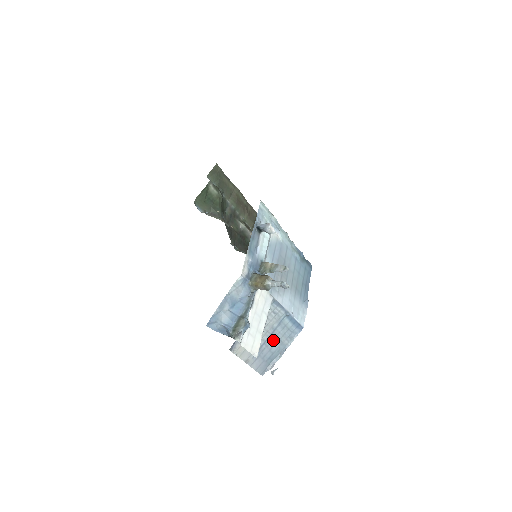
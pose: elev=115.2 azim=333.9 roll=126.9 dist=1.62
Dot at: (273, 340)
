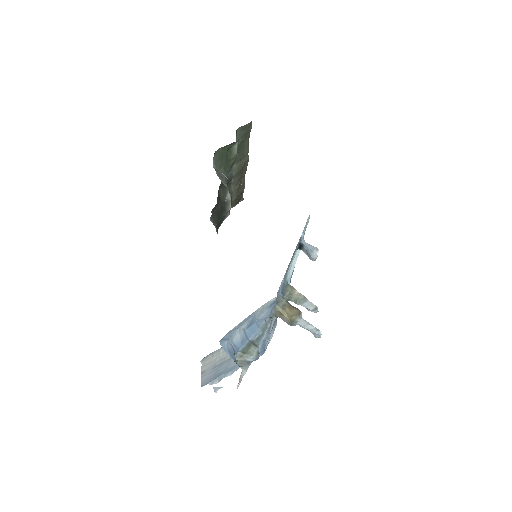
Dot at: occluded
